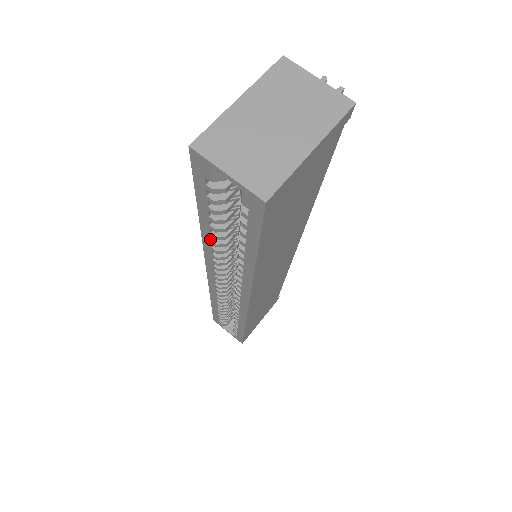
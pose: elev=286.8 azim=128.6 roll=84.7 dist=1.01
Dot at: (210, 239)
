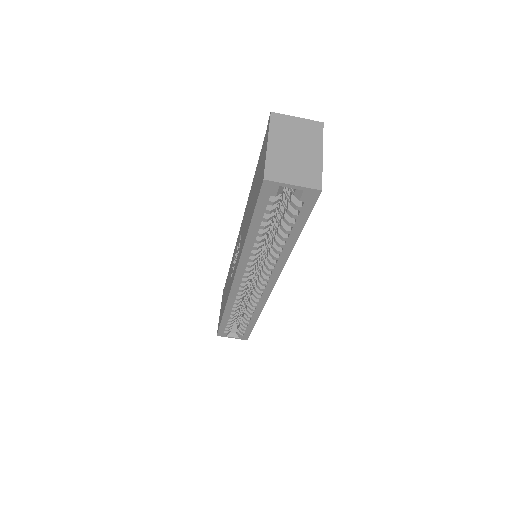
Dot at: (252, 246)
